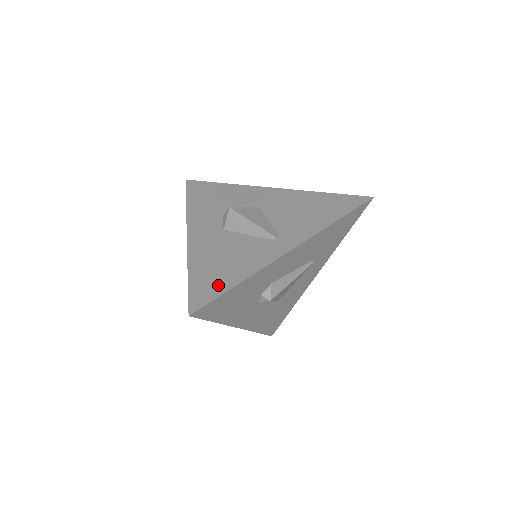
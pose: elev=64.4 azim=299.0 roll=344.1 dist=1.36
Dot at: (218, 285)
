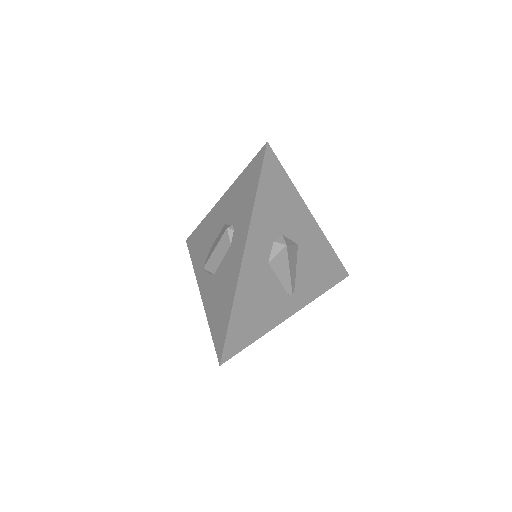
Dot at: (245, 337)
